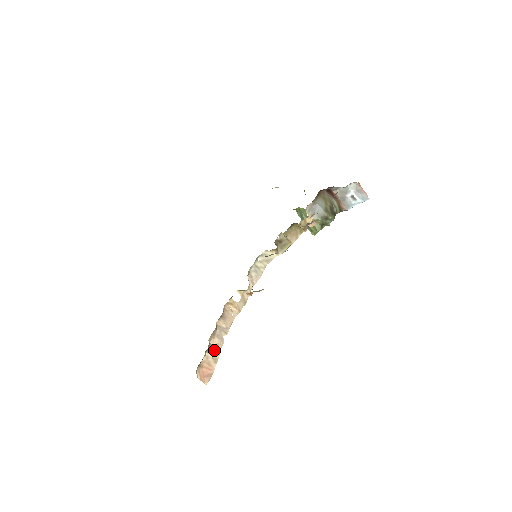
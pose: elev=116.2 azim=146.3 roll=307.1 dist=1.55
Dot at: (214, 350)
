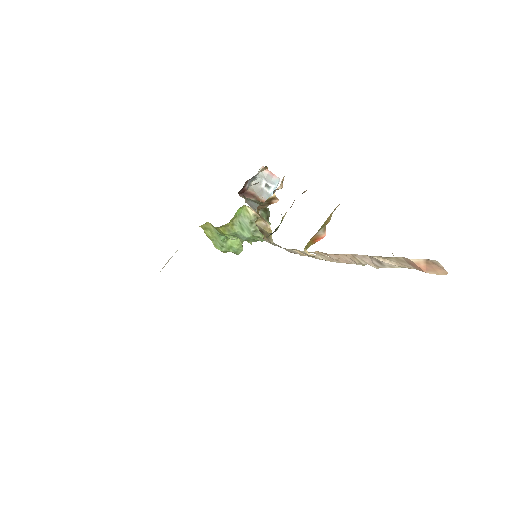
Dot at: (389, 264)
